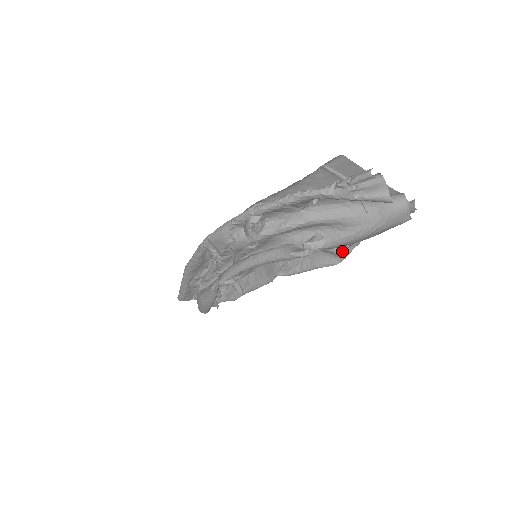
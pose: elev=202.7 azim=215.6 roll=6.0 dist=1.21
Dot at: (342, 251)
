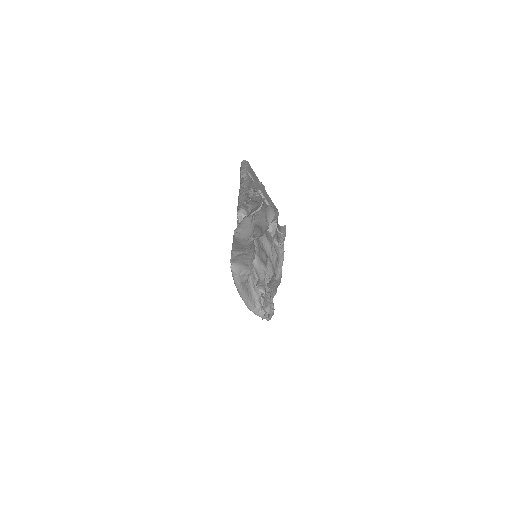
Dot at: (275, 265)
